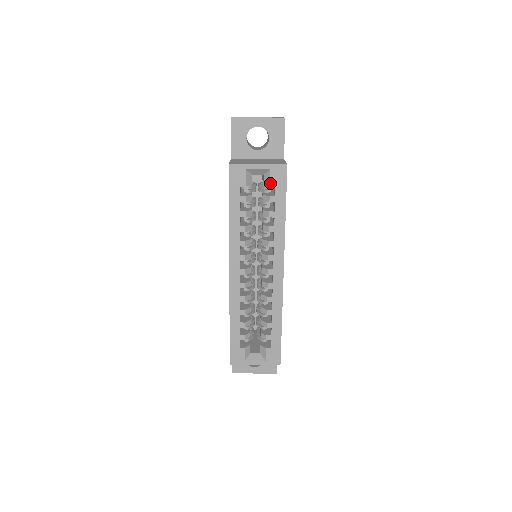
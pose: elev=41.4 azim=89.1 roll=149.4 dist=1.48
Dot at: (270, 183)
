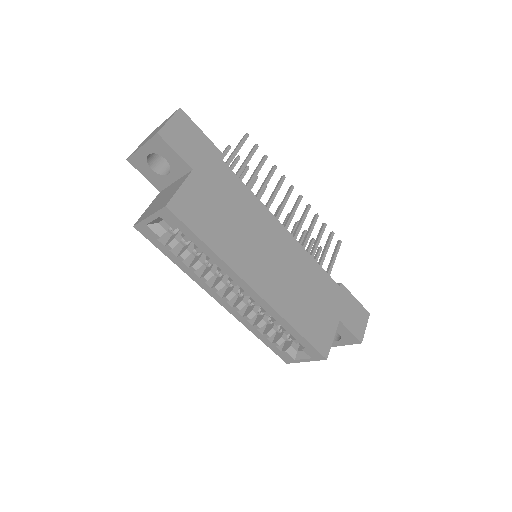
Dot at: (171, 227)
